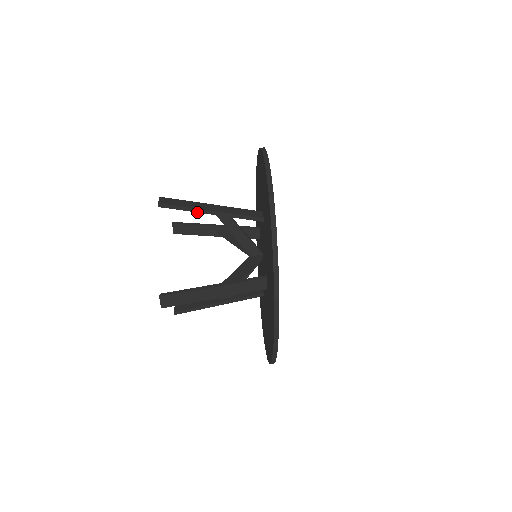
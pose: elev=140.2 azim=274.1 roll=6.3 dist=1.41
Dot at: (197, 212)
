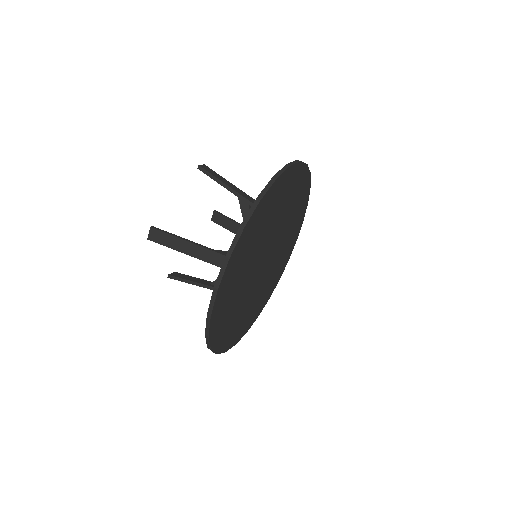
Dot at: (224, 187)
